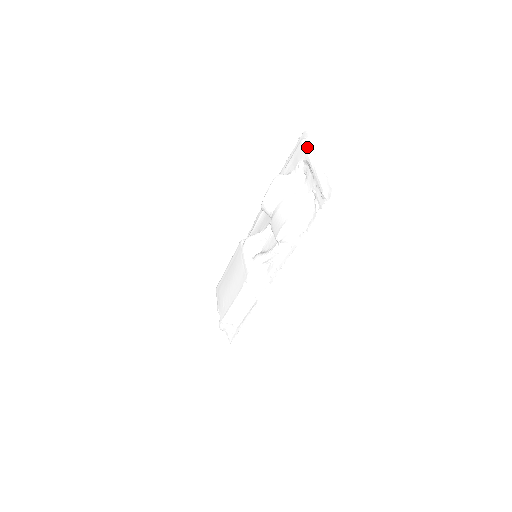
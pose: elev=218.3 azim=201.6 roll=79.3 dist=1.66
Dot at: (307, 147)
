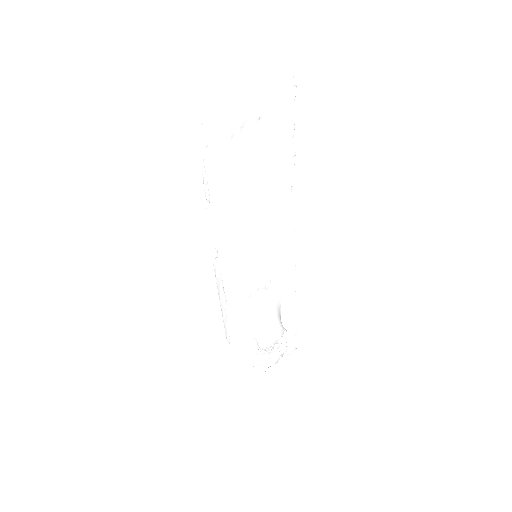
Dot at: (269, 85)
